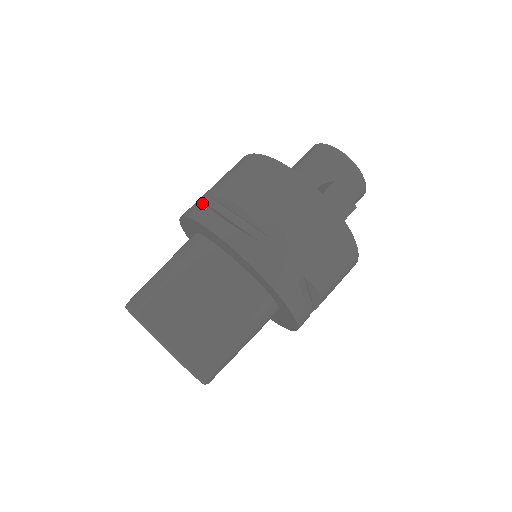
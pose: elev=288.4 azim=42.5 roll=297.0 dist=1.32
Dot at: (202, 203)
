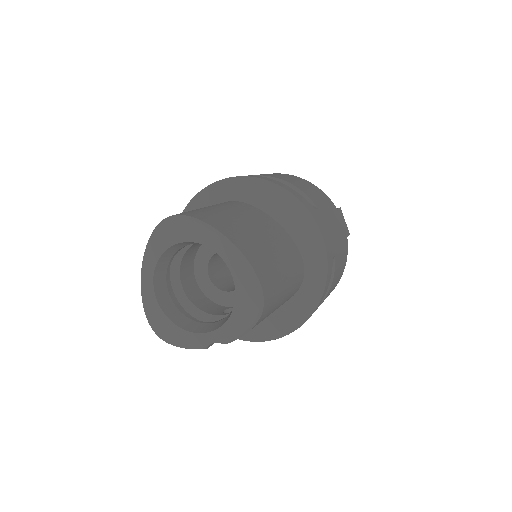
Dot at: occluded
